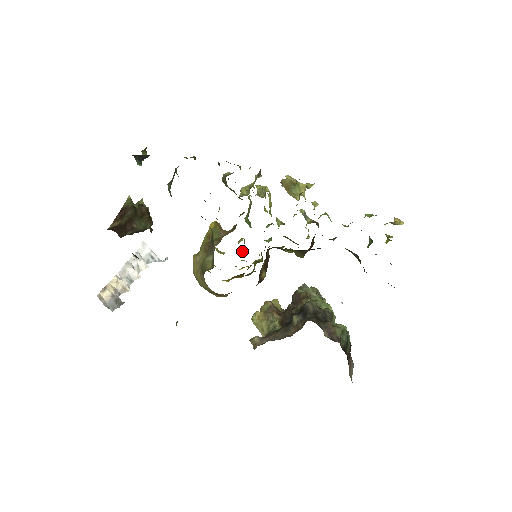
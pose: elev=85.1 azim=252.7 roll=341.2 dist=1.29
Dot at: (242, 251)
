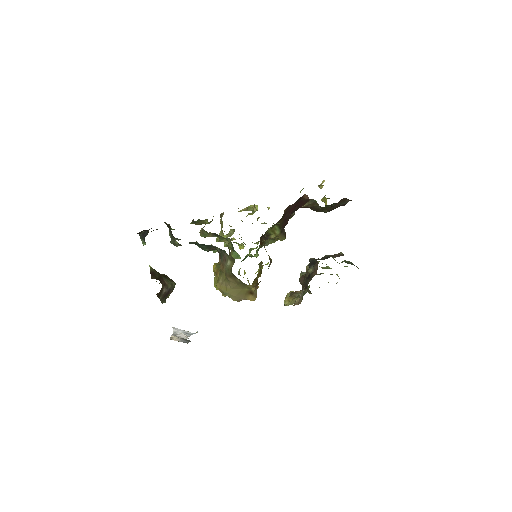
Dot at: occluded
